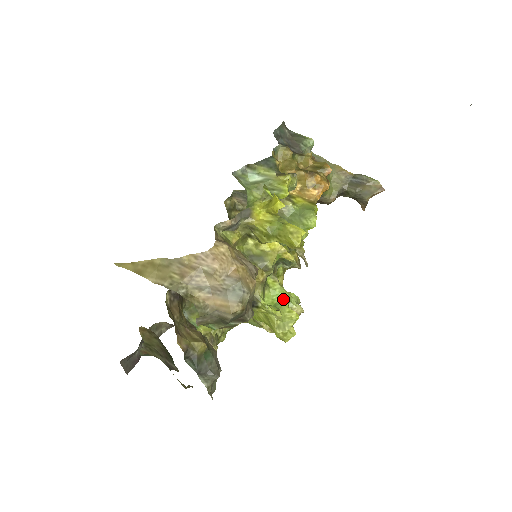
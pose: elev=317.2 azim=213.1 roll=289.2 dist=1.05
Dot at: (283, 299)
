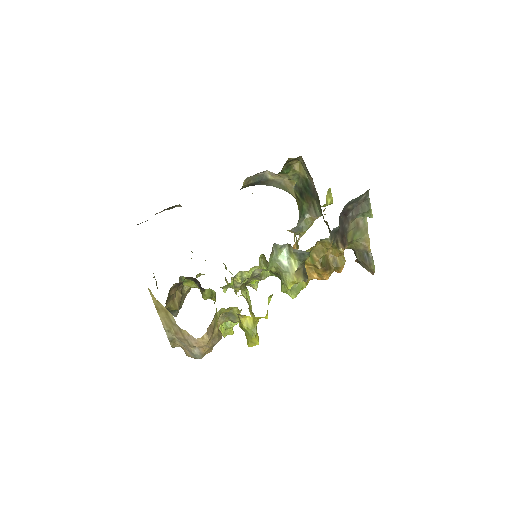
Dot at: (233, 323)
